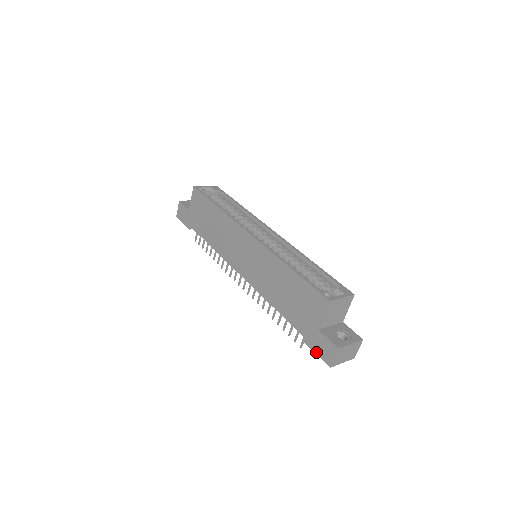
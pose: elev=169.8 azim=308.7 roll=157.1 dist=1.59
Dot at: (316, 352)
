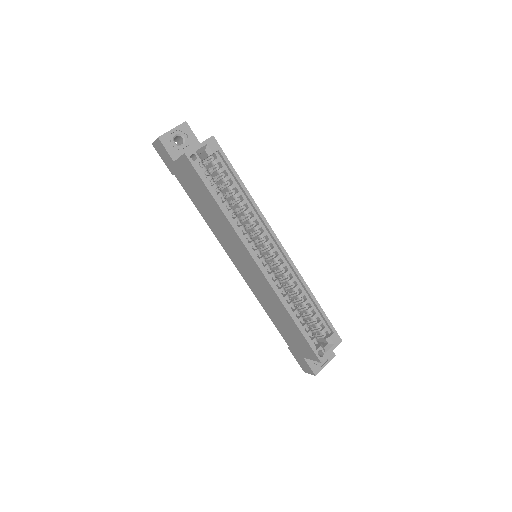
Dot at: (296, 360)
